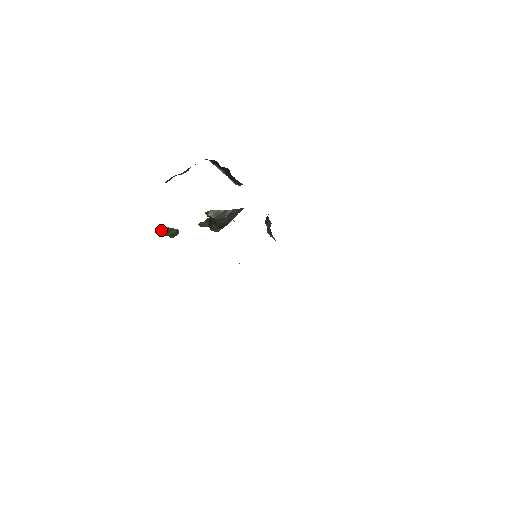
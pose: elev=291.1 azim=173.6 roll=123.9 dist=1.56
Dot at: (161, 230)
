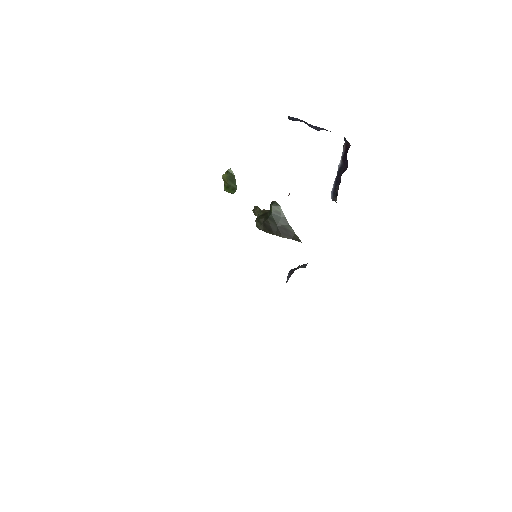
Dot at: (228, 170)
